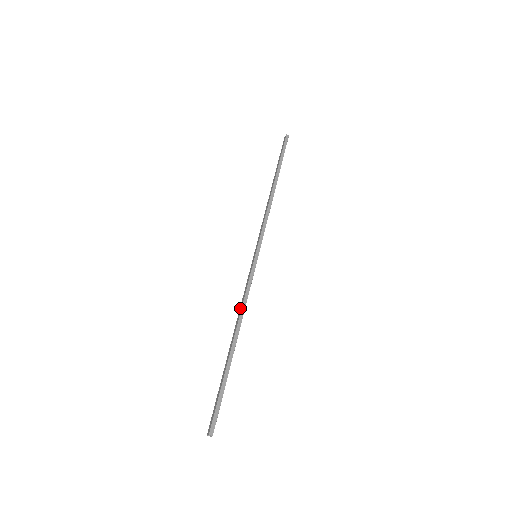
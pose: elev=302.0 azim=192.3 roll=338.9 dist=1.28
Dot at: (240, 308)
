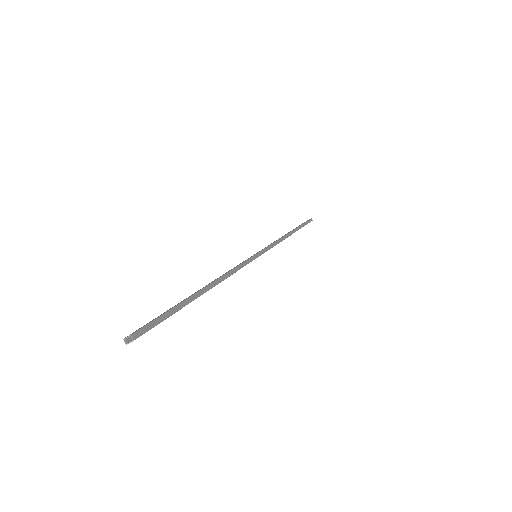
Dot at: occluded
